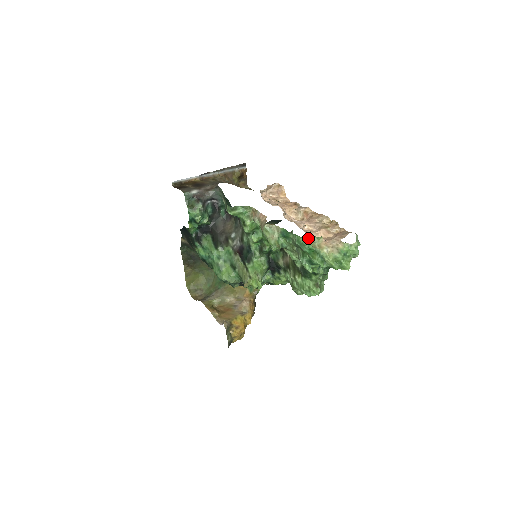
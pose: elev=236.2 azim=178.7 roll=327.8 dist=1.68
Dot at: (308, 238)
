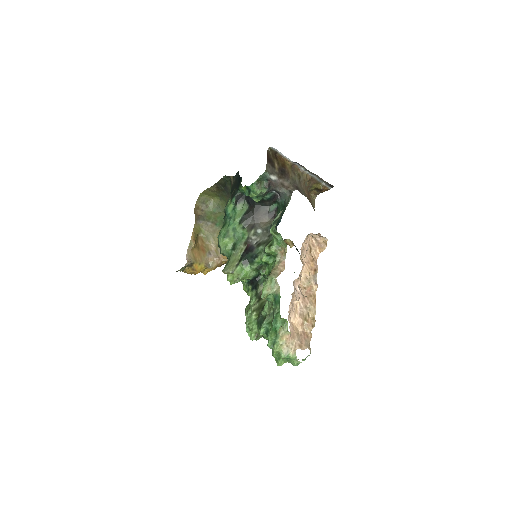
Dot at: (284, 322)
